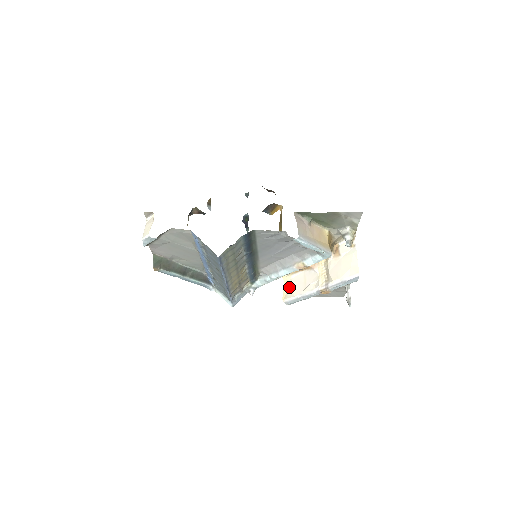
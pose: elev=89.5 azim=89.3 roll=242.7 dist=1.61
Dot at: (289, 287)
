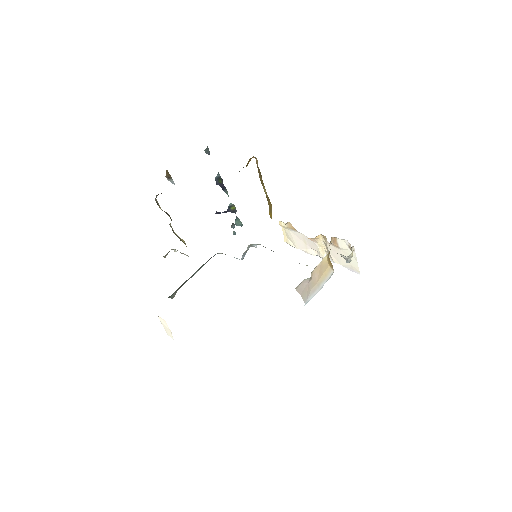
Dot at: (289, 237)
